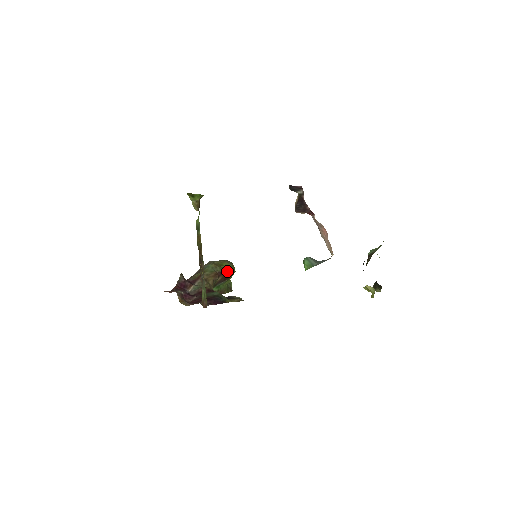
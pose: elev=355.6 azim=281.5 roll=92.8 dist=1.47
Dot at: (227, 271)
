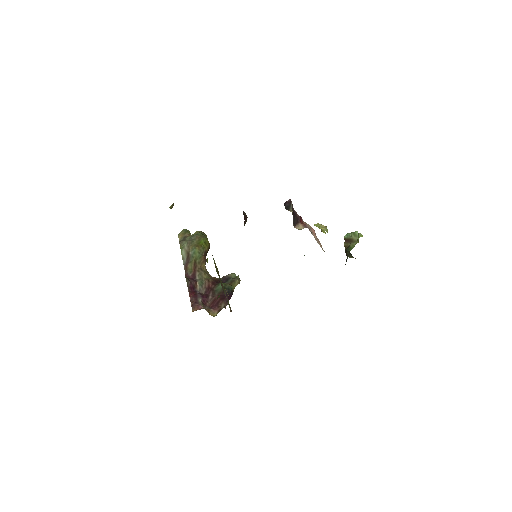
Dot at: (207, 247)
